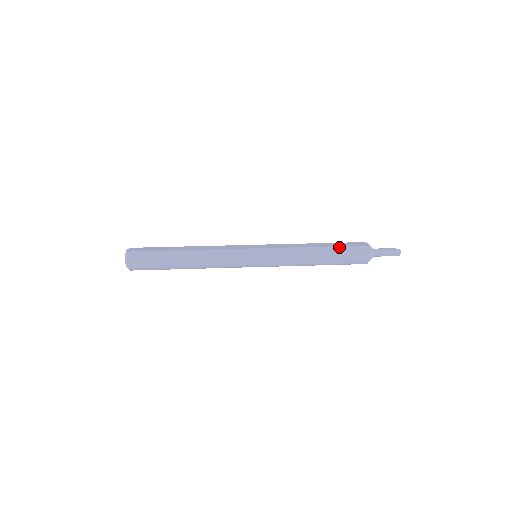
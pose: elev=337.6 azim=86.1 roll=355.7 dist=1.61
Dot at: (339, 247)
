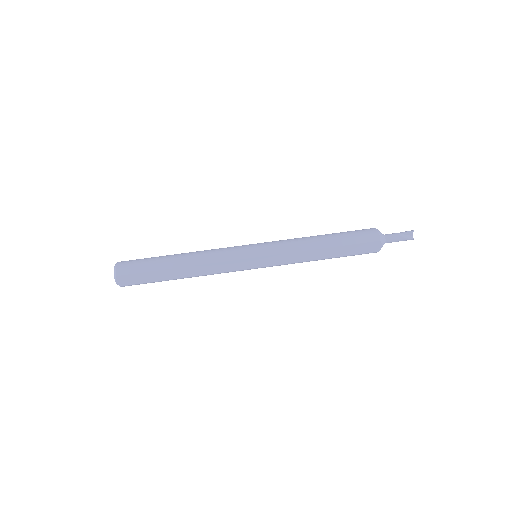
Dot at: occluded
